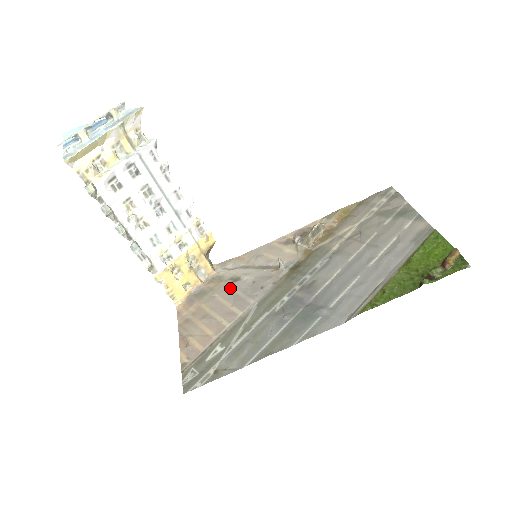
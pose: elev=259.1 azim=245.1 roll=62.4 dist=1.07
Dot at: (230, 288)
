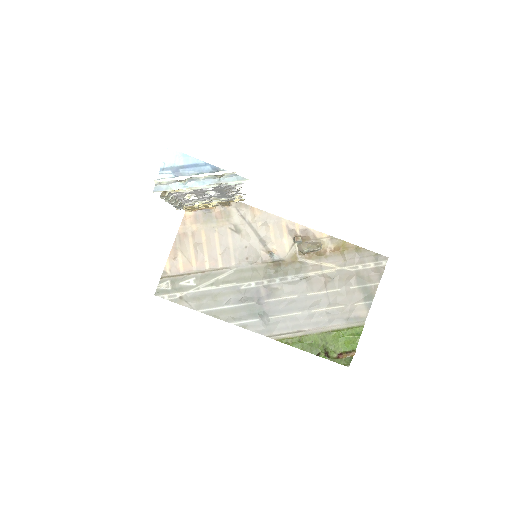
Dot at: (229, 236)
